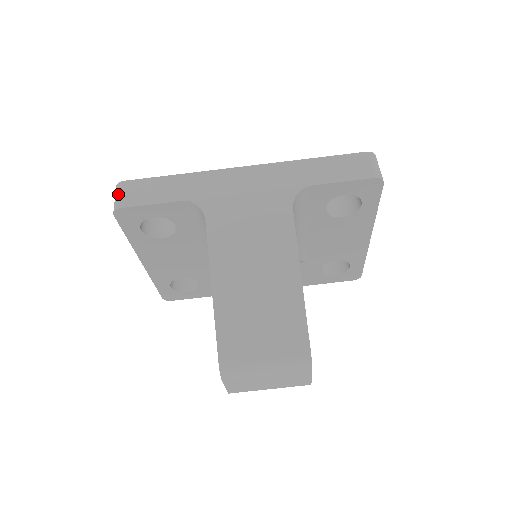
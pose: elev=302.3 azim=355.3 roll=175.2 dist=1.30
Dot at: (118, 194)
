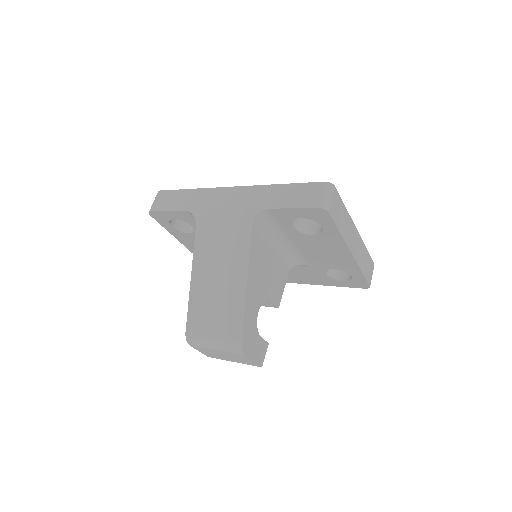
Dot at: (154, 200)
